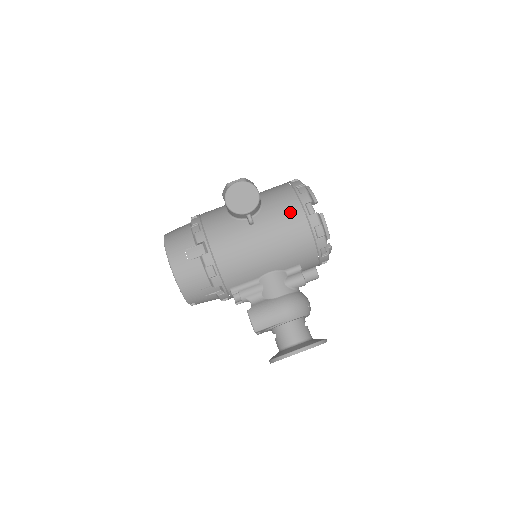
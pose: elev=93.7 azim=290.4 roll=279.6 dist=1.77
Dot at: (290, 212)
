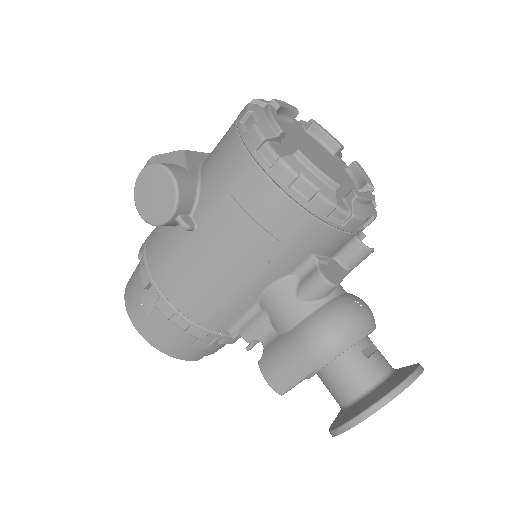
Dot at: (238, 180)
